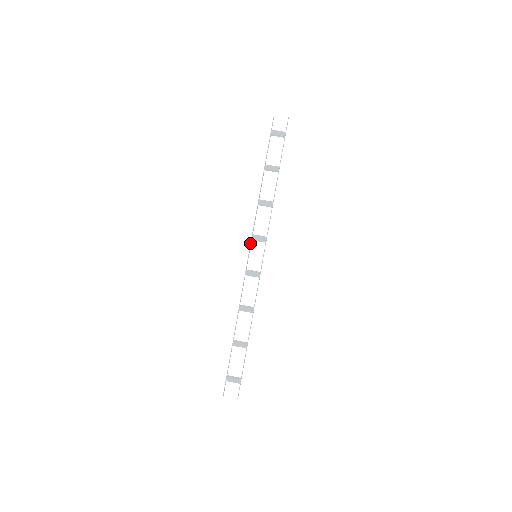
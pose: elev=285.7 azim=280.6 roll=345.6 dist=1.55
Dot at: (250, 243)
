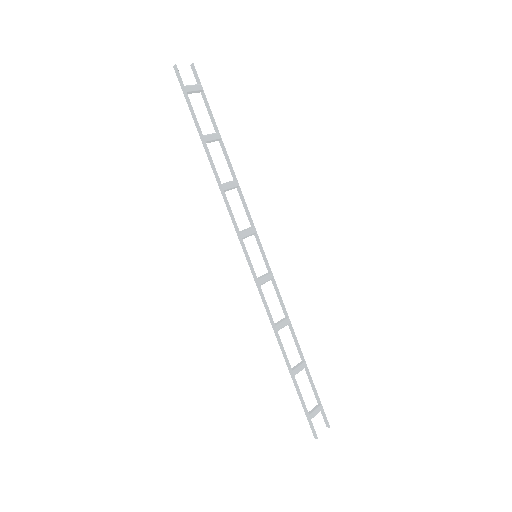
Dot at: (243, 244)
